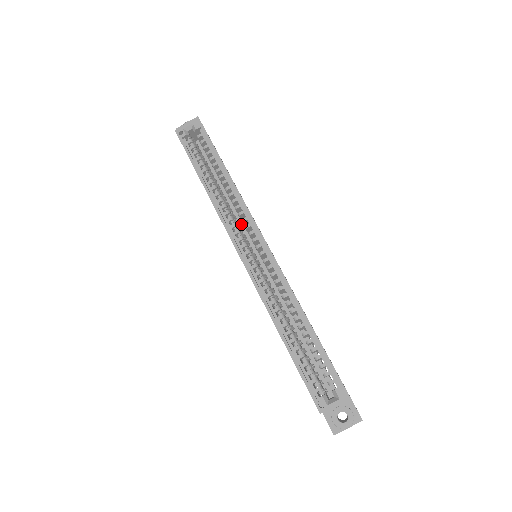
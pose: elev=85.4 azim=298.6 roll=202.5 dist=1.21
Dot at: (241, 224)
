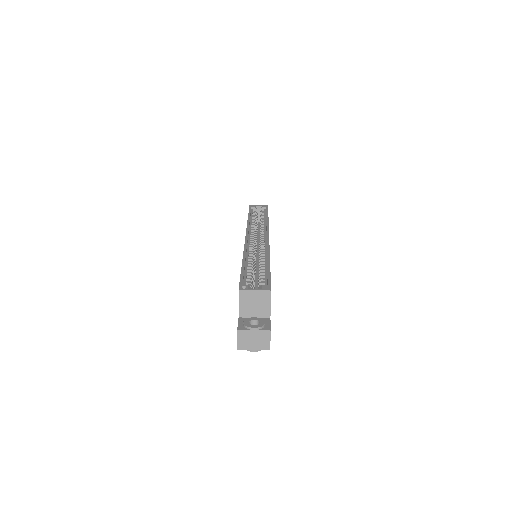
Dot at: (258, 246)
